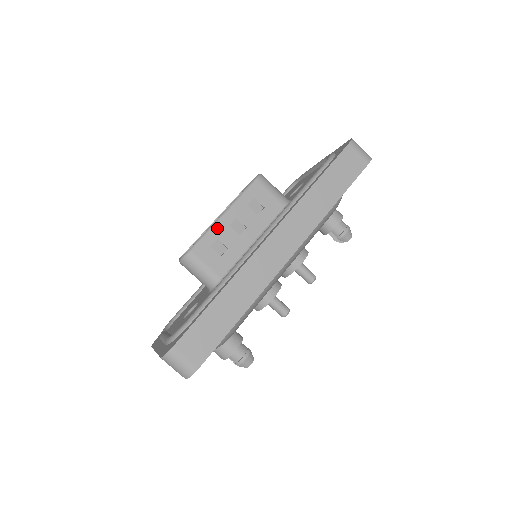
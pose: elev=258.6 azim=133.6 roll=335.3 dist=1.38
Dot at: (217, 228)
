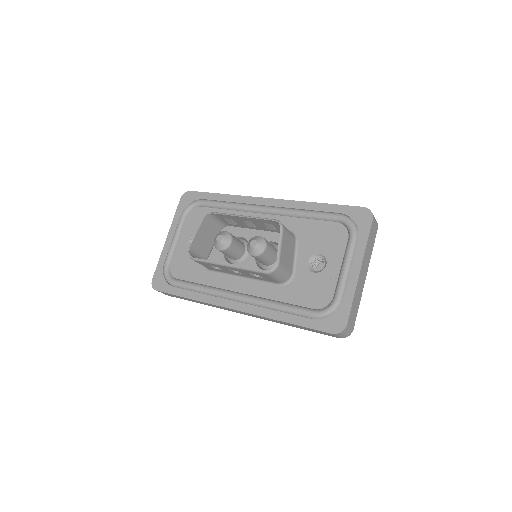
Dot at: (218, 266)
